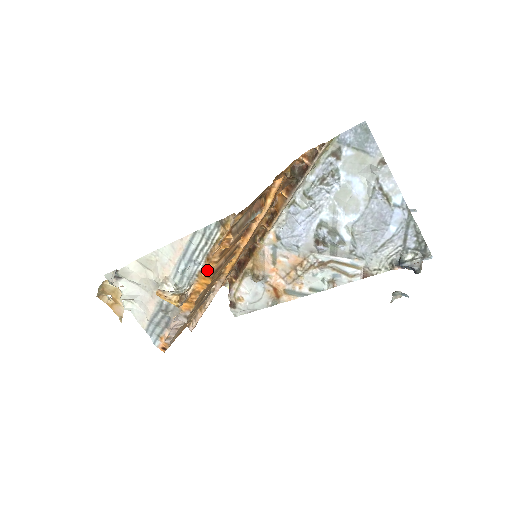
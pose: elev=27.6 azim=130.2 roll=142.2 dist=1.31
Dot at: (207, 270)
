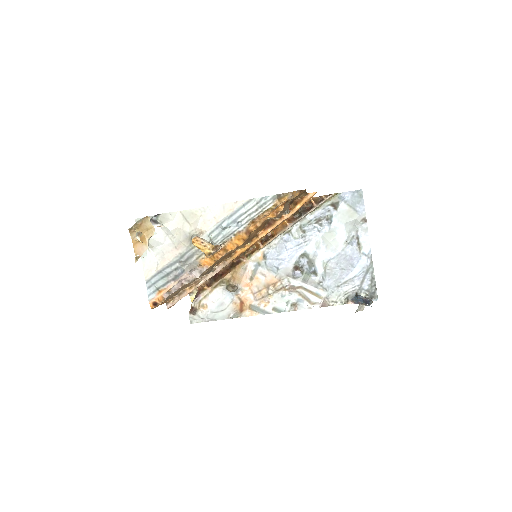
Dot at: (248, 231)
